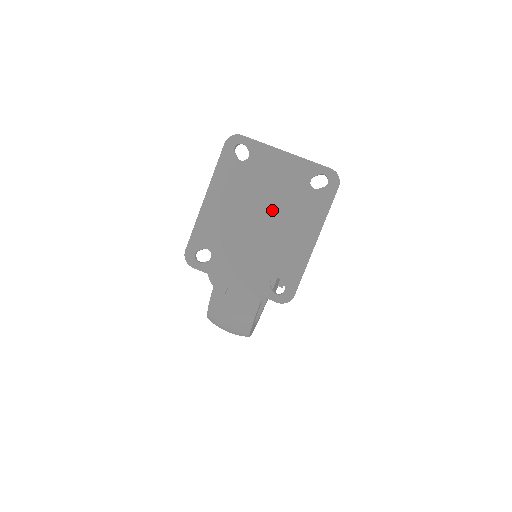
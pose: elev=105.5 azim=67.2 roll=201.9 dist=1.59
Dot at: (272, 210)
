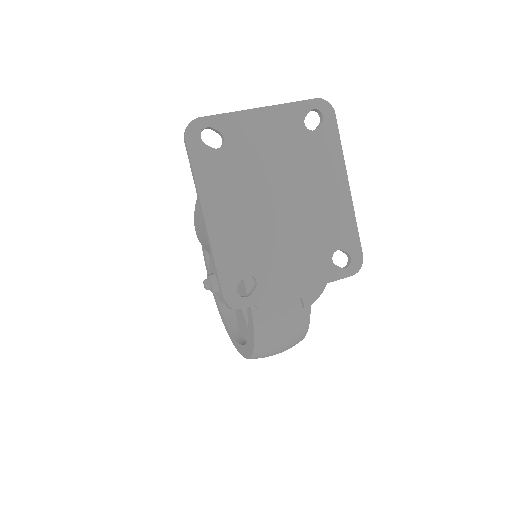
Dot at: (287, 182)
